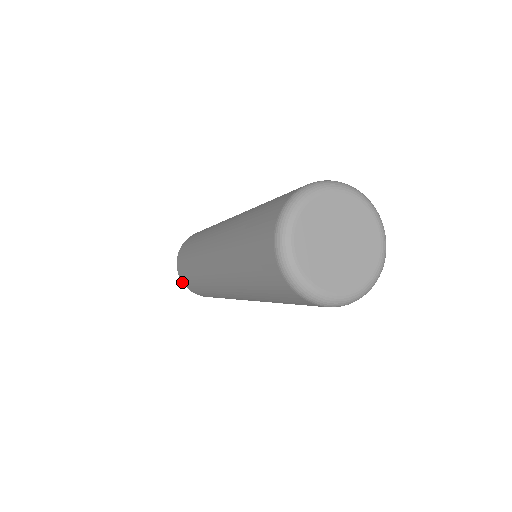
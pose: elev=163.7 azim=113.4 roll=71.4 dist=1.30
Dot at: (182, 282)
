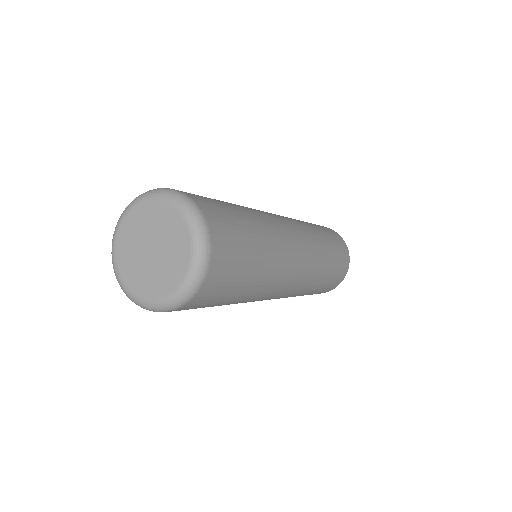
Dot at: occluded
